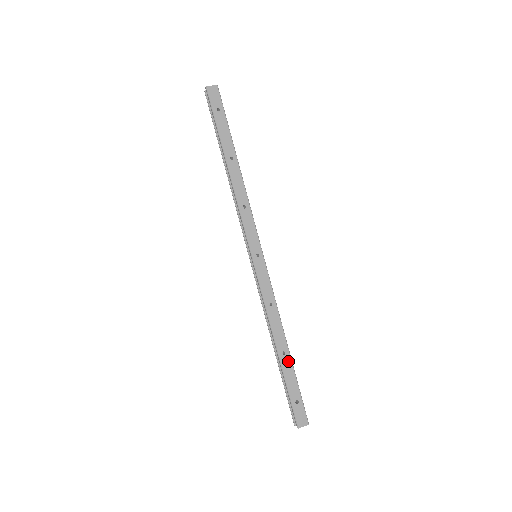
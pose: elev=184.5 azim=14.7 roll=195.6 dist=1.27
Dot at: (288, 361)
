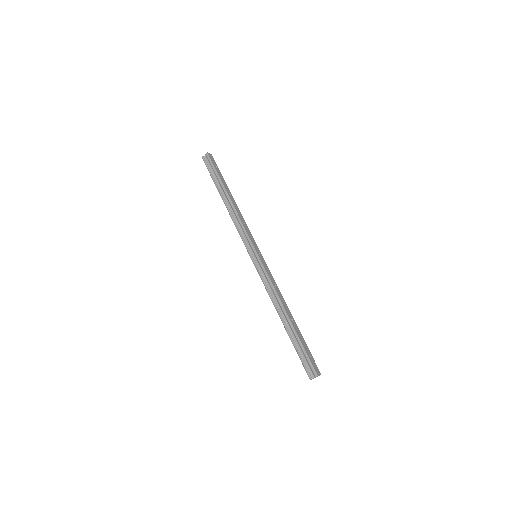
Dot at: (296, 326)
